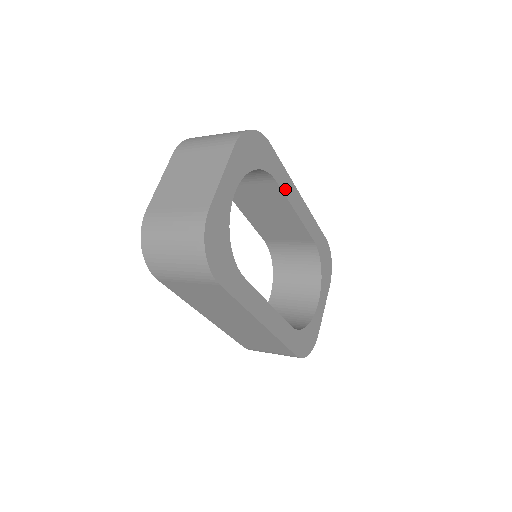
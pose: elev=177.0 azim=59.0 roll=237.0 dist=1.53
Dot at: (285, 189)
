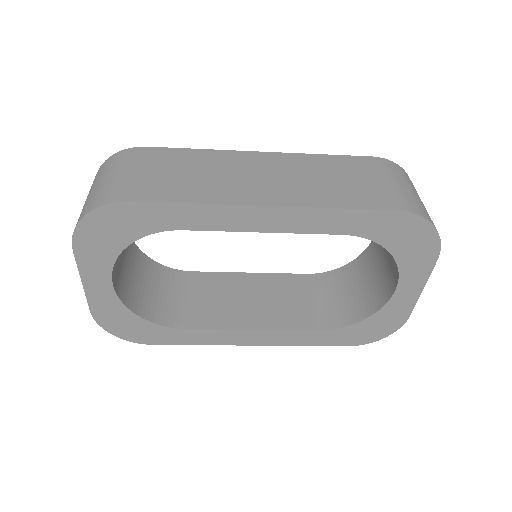
Dot at: (210, 224)
